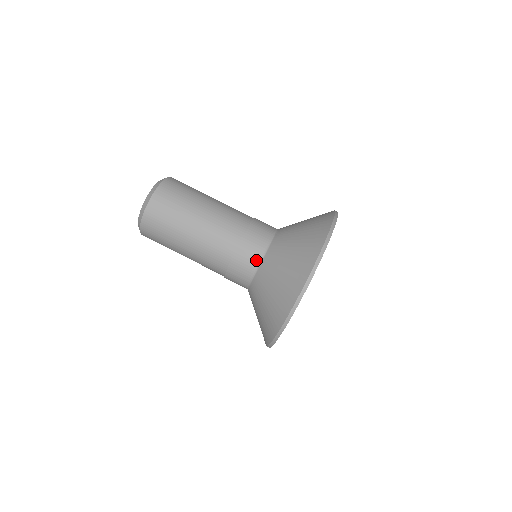
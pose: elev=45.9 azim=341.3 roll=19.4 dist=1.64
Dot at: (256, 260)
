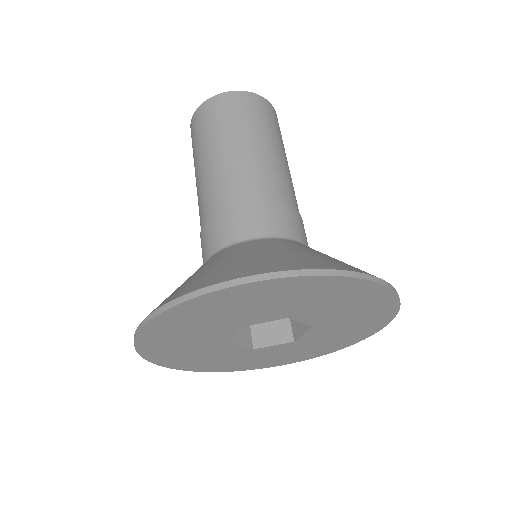
Dot at: occluded
